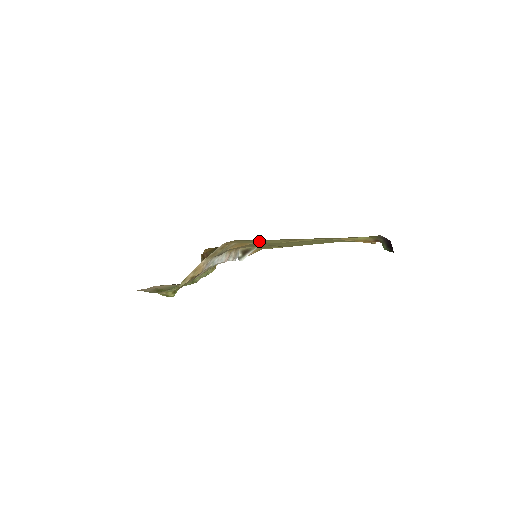
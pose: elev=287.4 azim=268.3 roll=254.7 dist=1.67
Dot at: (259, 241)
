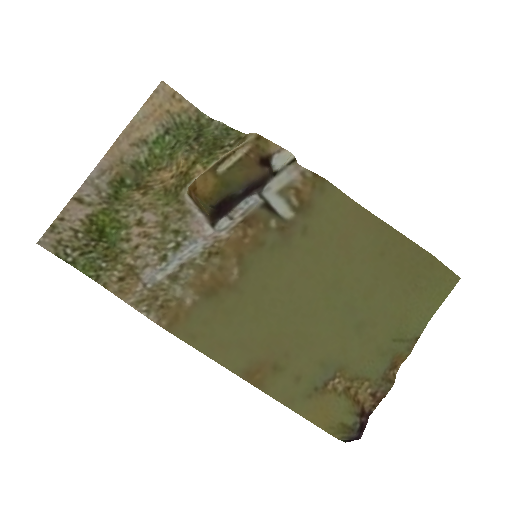
Dot at: (212, 340)
